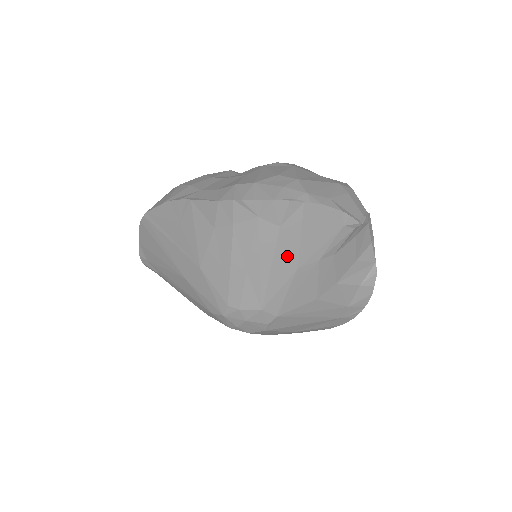
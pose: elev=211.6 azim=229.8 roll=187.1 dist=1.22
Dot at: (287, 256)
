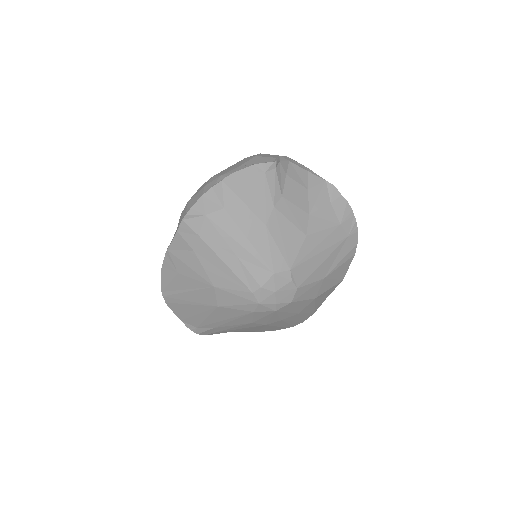
Dot at: (250, 223)
